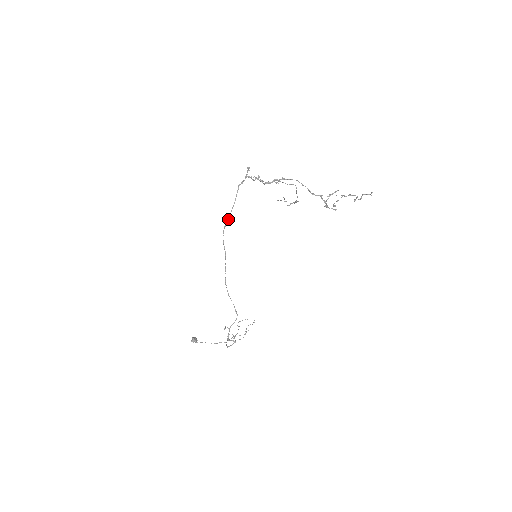
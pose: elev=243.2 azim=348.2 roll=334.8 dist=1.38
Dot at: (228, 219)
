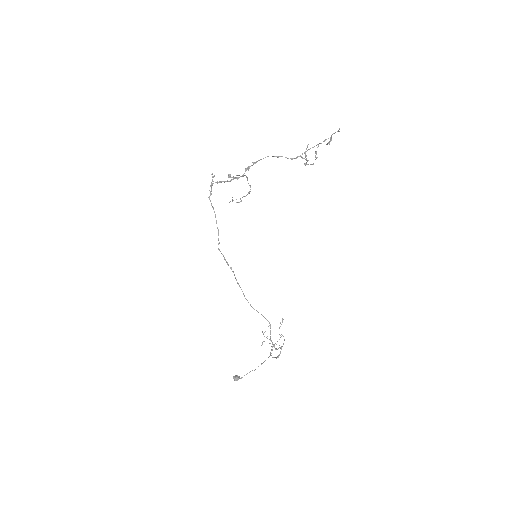
Dot at: (218, 235)
